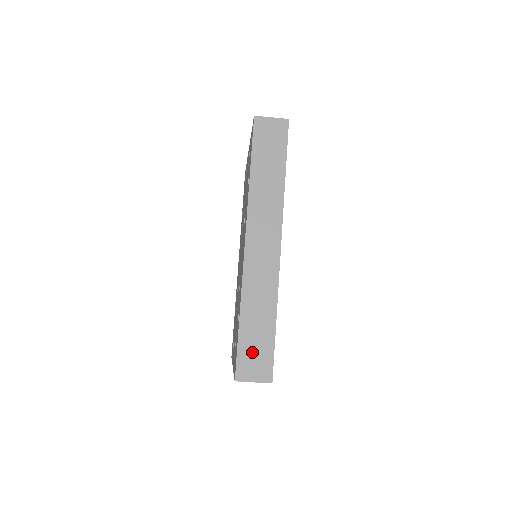
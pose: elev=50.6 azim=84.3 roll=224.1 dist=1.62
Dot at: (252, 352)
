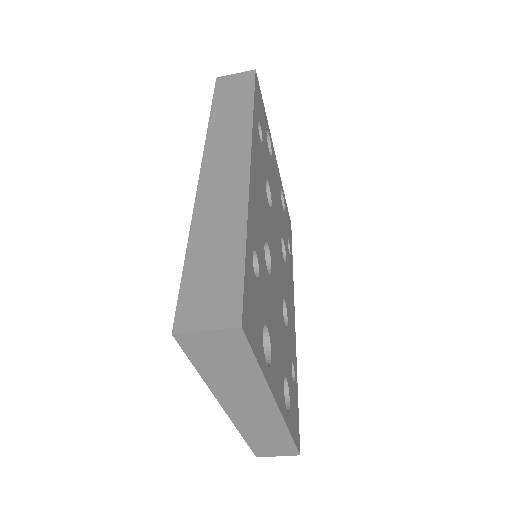
Dot at: (205, 286)
